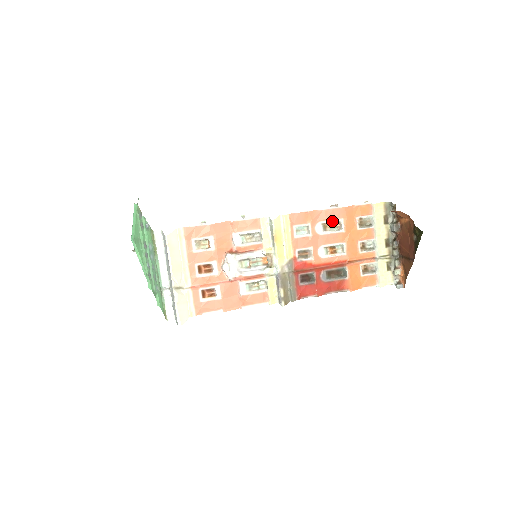
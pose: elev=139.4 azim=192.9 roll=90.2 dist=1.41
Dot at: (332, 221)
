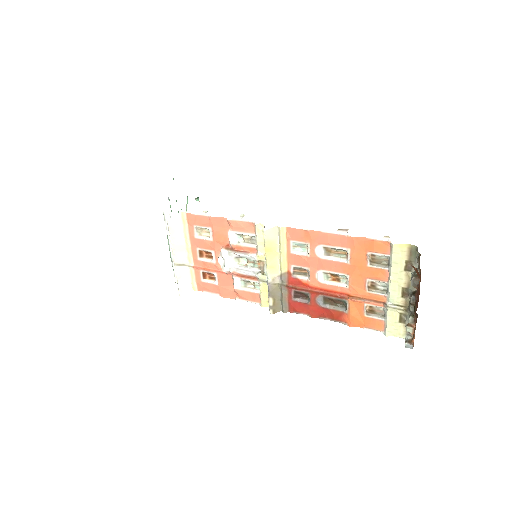
Dot at: (336, 248)
